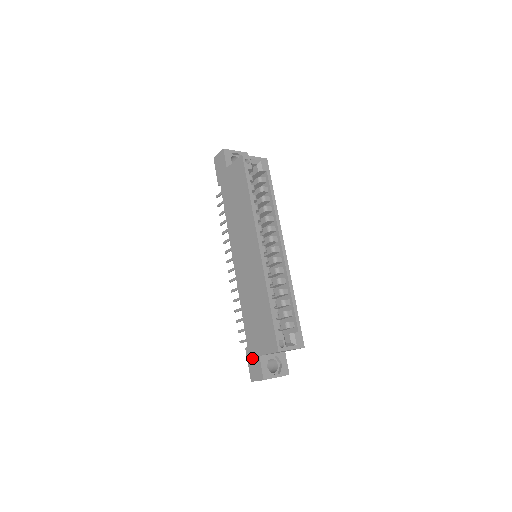
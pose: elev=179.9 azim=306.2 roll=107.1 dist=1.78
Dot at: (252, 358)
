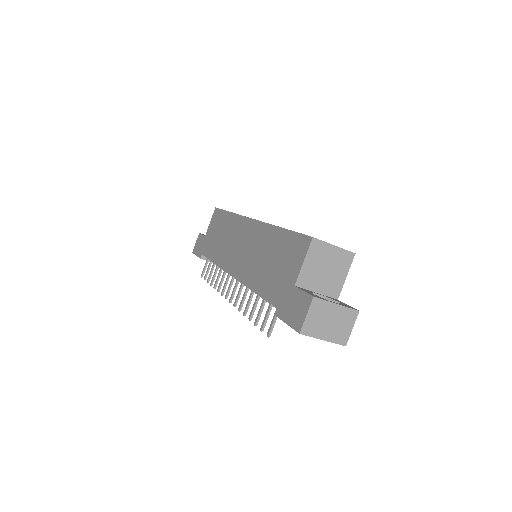
Dot at: (287, 306)
